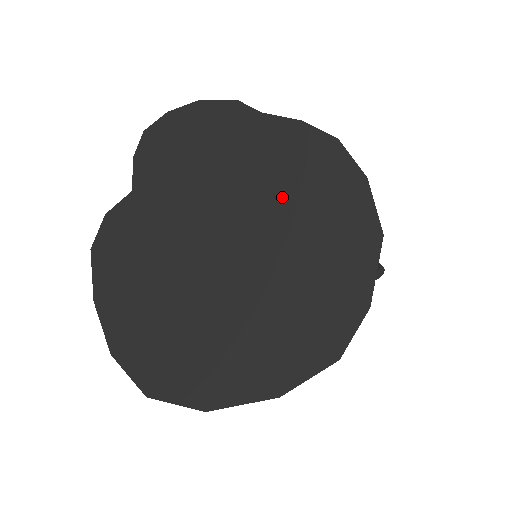
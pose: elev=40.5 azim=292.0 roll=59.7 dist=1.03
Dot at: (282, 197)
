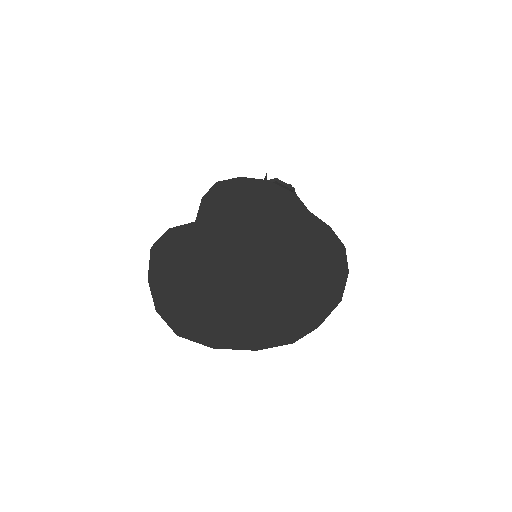
Dot at: (299, 265)
